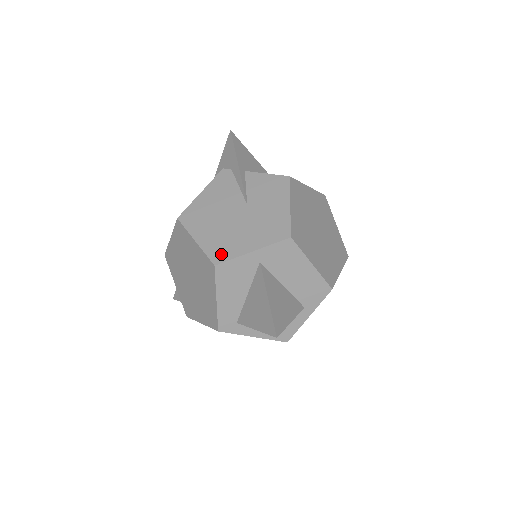
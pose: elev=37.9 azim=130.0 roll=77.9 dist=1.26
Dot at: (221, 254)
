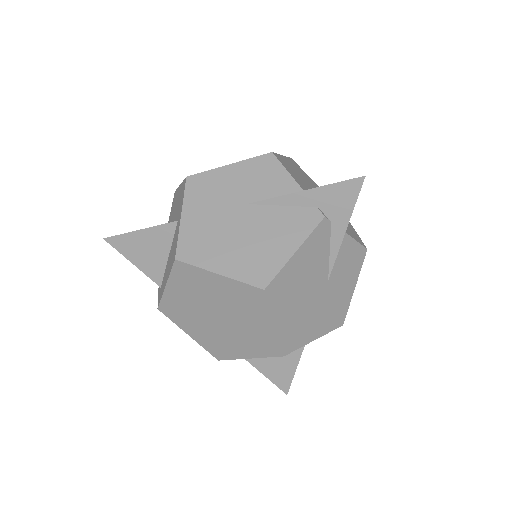
Dot at: (292, 343)
